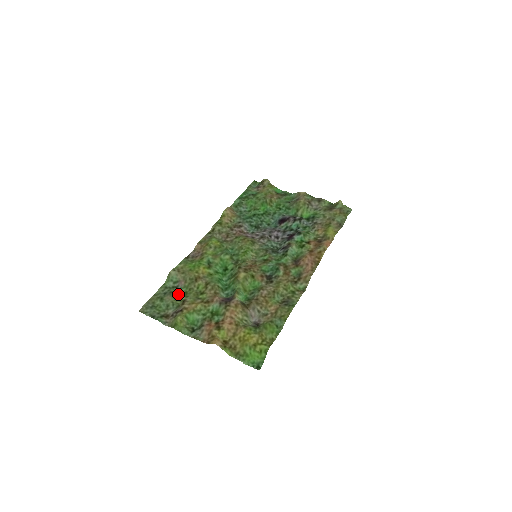
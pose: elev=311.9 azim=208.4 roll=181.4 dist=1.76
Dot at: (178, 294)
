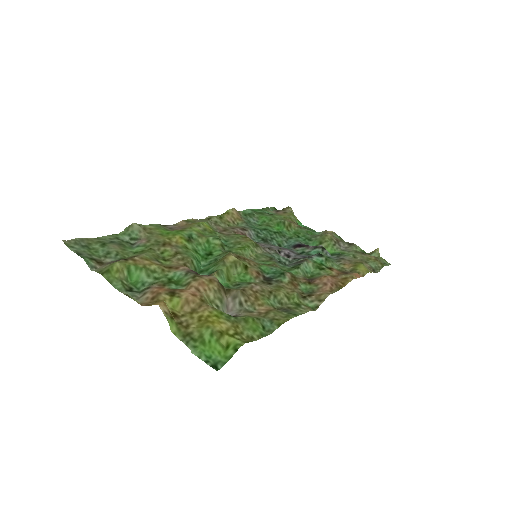
Dot at: (130, 250)
